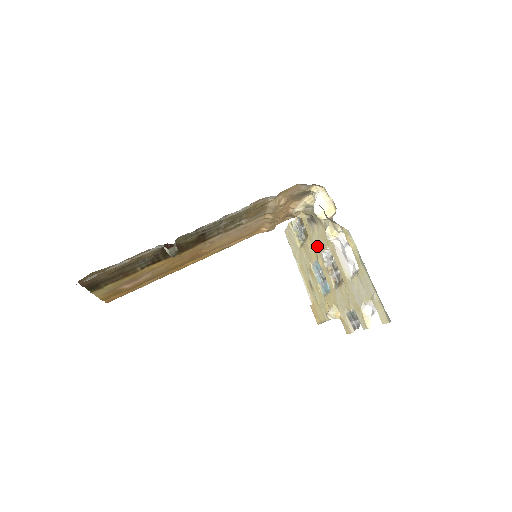
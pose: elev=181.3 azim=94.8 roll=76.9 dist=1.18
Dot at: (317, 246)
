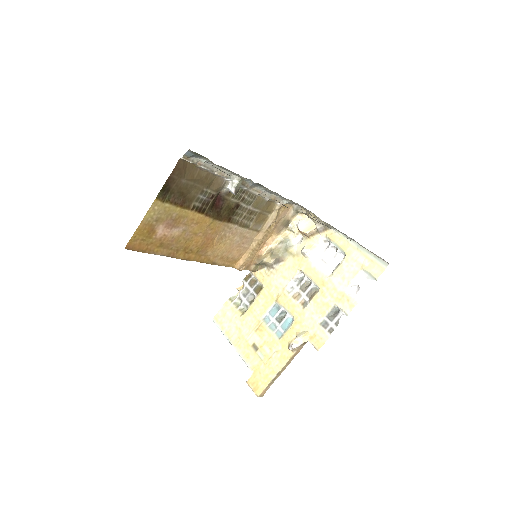
Dot at: (279, 284)
